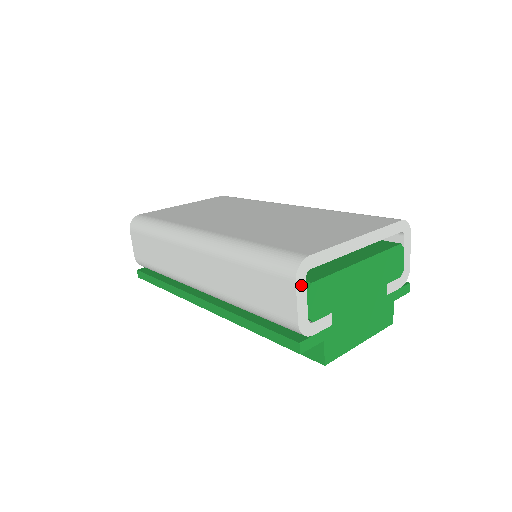
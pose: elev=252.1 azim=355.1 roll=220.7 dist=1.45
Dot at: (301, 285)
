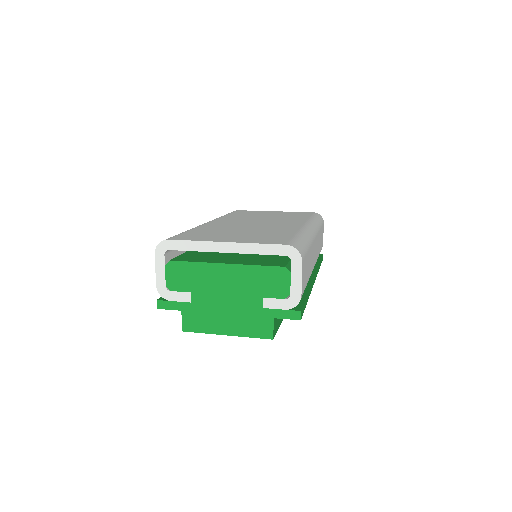
Dot at: (160, 258)
